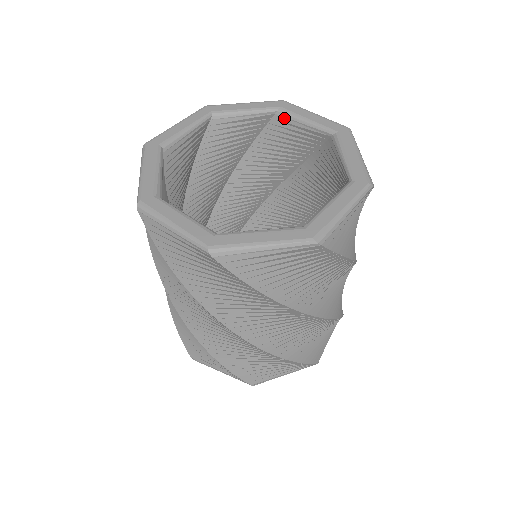
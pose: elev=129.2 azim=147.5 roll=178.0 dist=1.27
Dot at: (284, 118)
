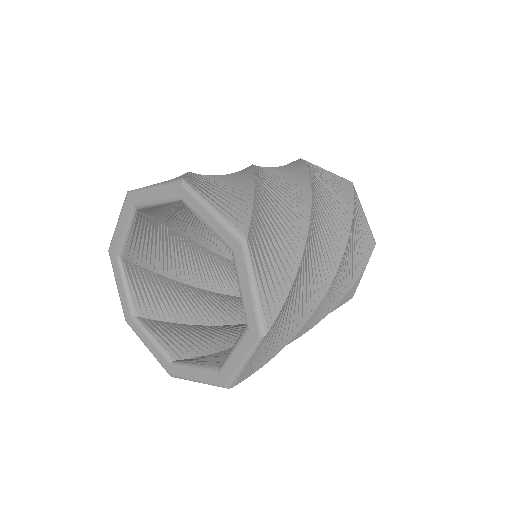
Dot at: (145, 209)
